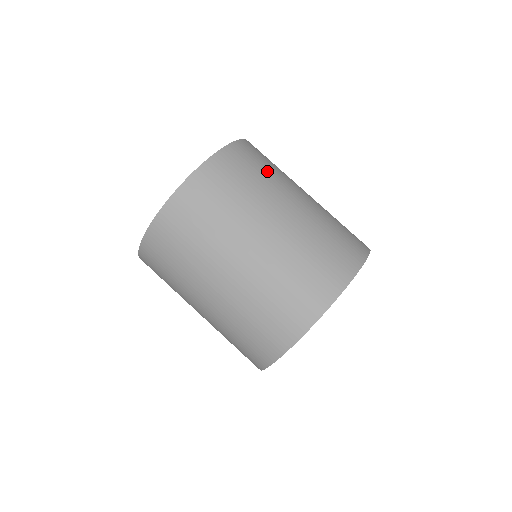
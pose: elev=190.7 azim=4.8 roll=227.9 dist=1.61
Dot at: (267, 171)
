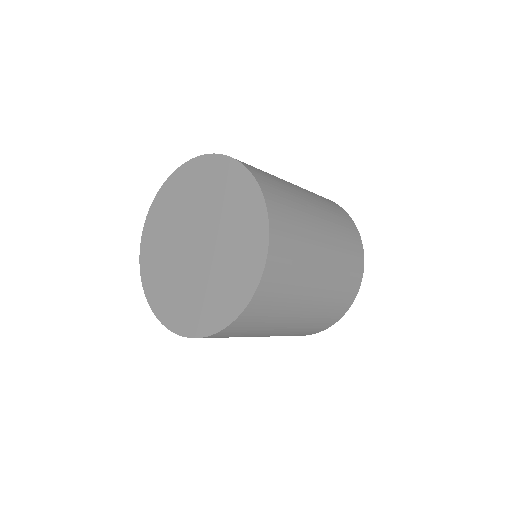
Dot at: (279, 182)
